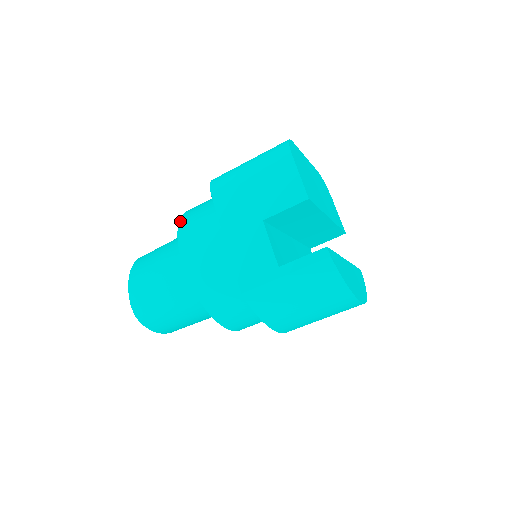
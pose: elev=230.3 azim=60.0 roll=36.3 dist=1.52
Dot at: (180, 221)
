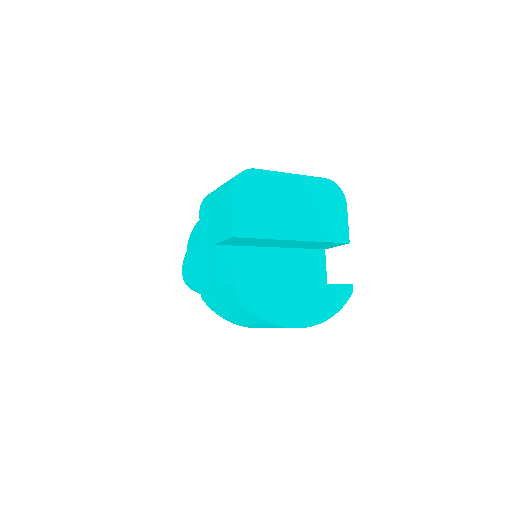
Dot at: (198, 221)
